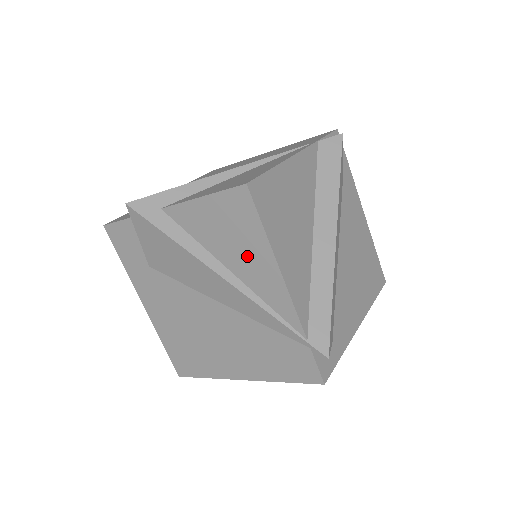
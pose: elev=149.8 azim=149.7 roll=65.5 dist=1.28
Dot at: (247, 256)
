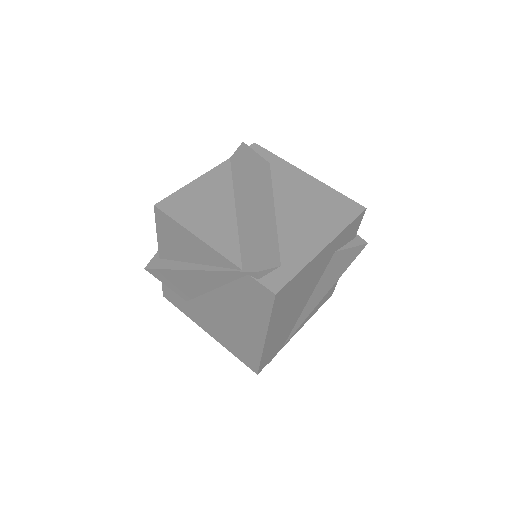
Dot at: (188, 246)
